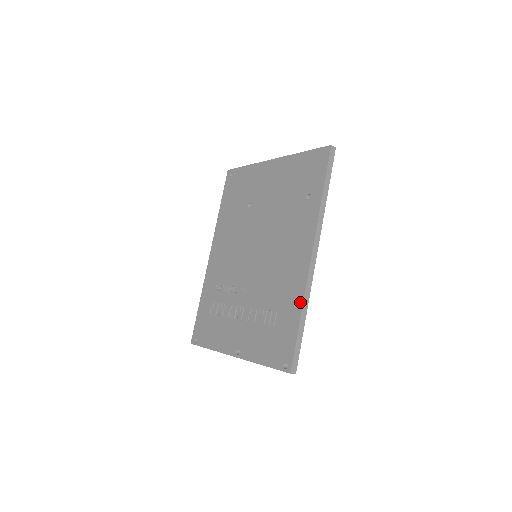
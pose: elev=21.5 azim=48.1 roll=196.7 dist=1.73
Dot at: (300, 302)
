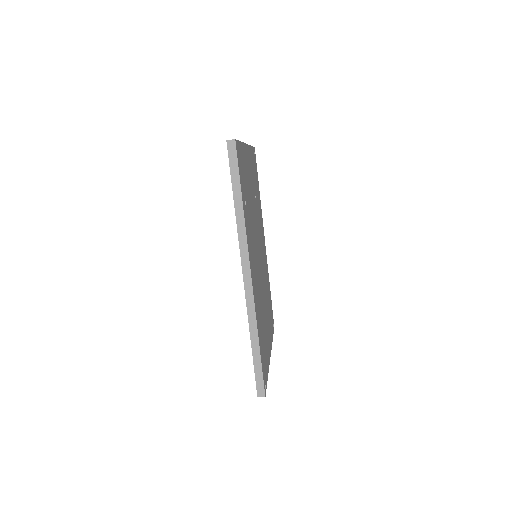
Dot at: (249, 326)
